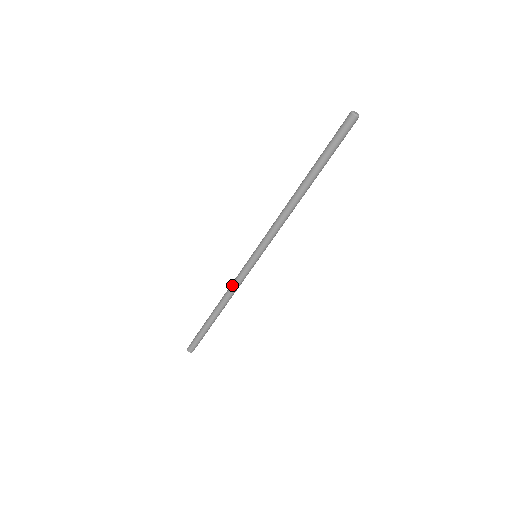
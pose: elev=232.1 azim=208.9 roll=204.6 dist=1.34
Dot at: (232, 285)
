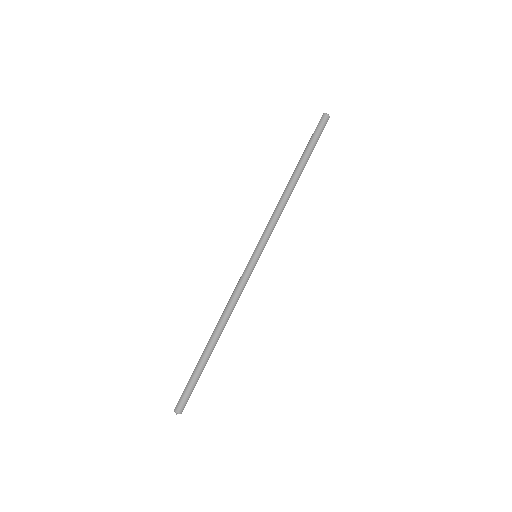
Dot at: (232, 295)
